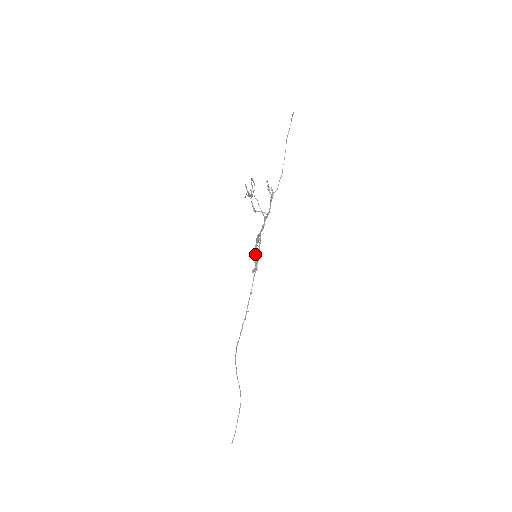
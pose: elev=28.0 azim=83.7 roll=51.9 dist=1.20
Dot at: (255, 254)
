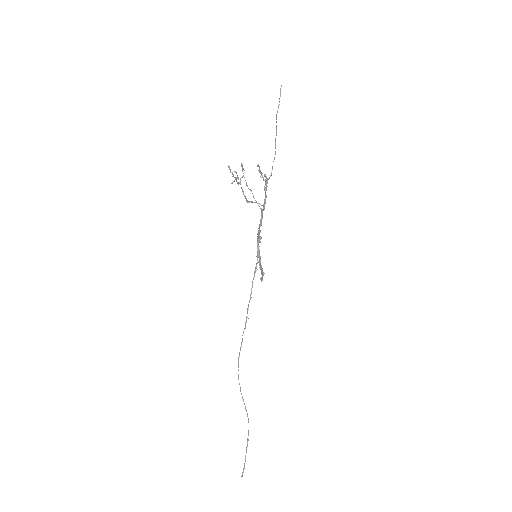
Dot at: occluded
